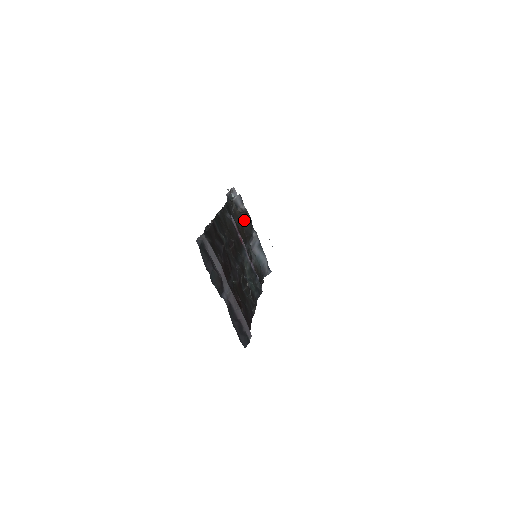
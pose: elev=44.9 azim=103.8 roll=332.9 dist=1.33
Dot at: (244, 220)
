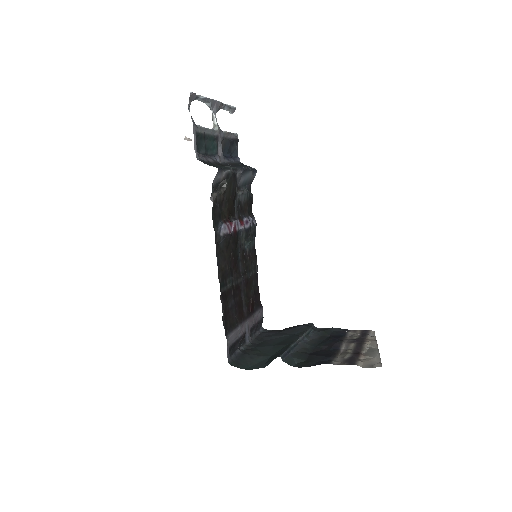
Dot at: (228, 188)
